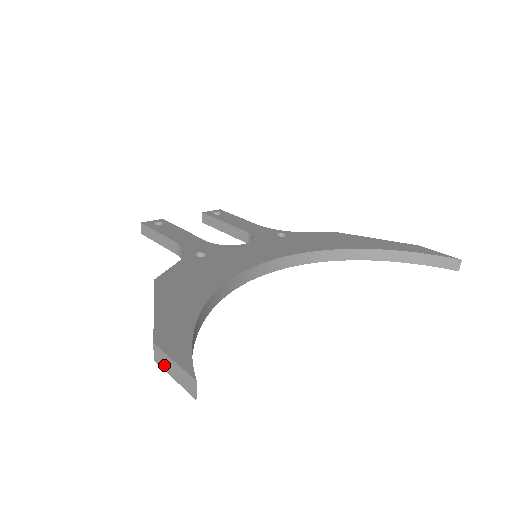
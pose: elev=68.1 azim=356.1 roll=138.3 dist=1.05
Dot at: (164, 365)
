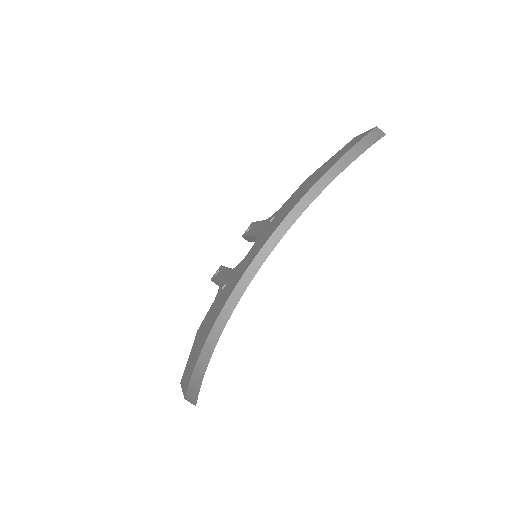
Dot at: occluded
